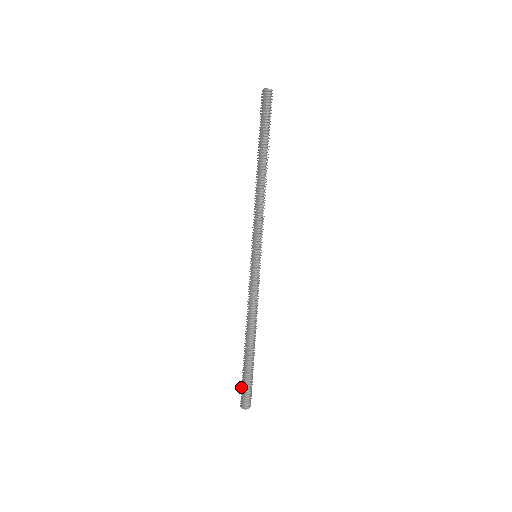
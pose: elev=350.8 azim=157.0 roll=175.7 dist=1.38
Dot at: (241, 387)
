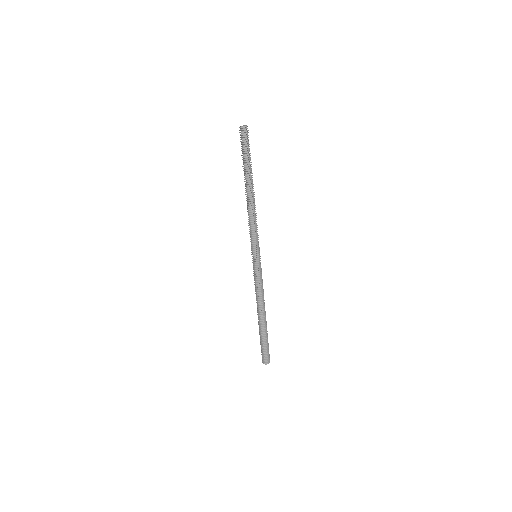
Dot at: (261, 349)
